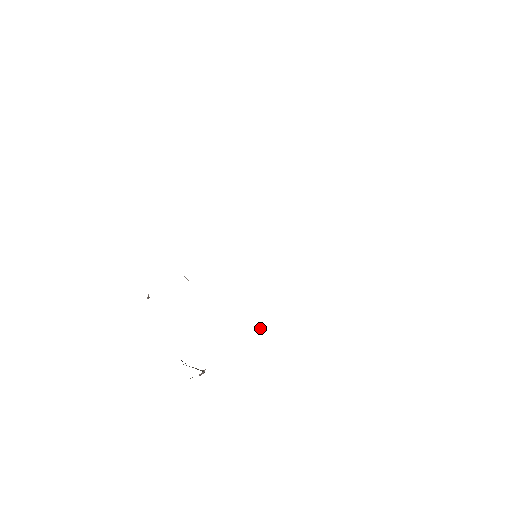
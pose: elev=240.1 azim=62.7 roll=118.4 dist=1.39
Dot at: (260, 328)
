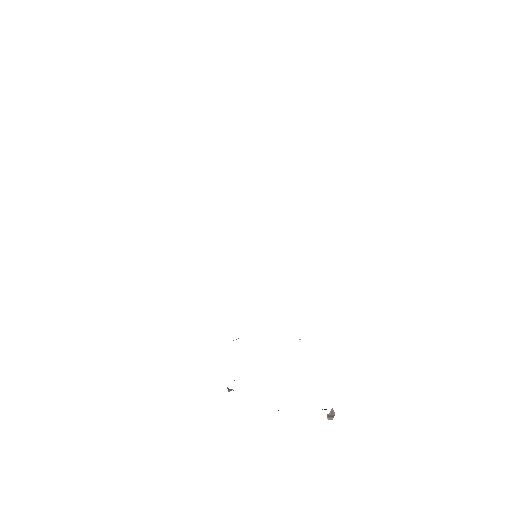
Dot at: occluded
